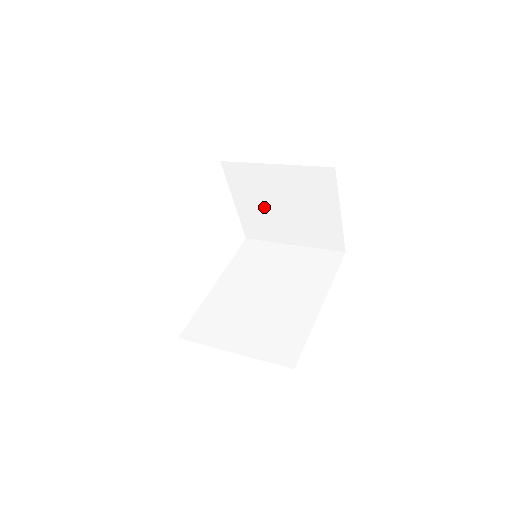
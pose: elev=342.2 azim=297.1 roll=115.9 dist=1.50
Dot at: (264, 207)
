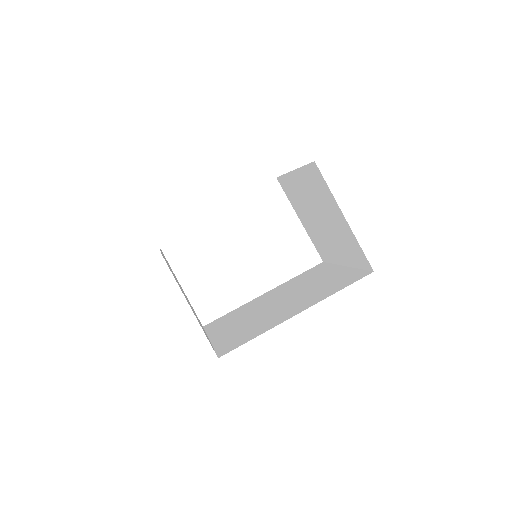
Dot at: (312, 221)
